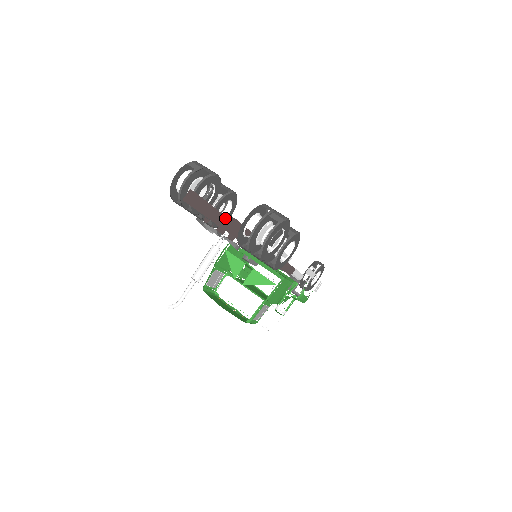
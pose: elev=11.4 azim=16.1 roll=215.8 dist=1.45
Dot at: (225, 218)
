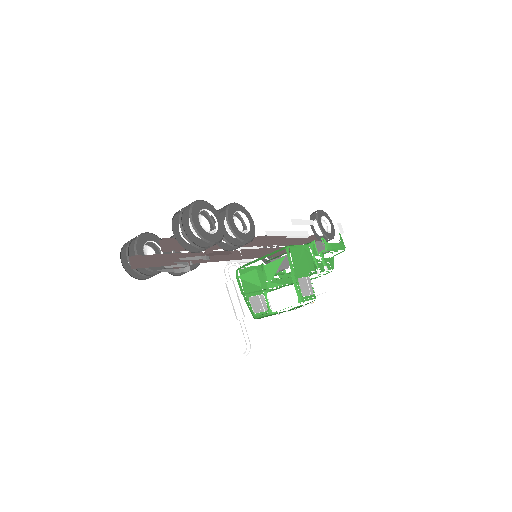
Dot at: (192, 254)
